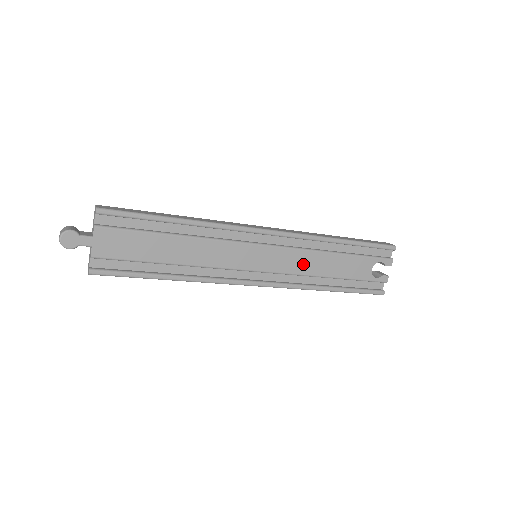
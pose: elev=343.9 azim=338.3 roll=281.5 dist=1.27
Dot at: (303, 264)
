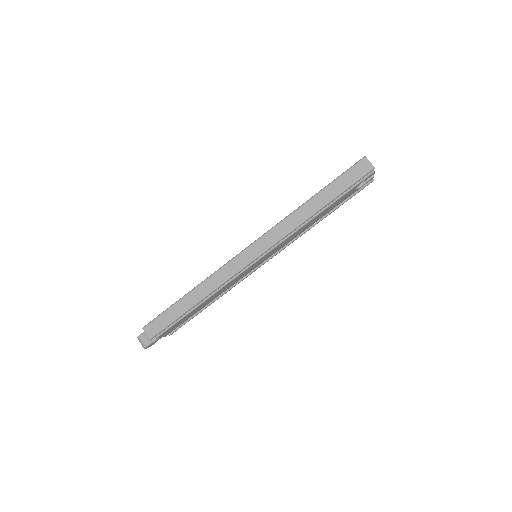
Dot at: (294, 236)
